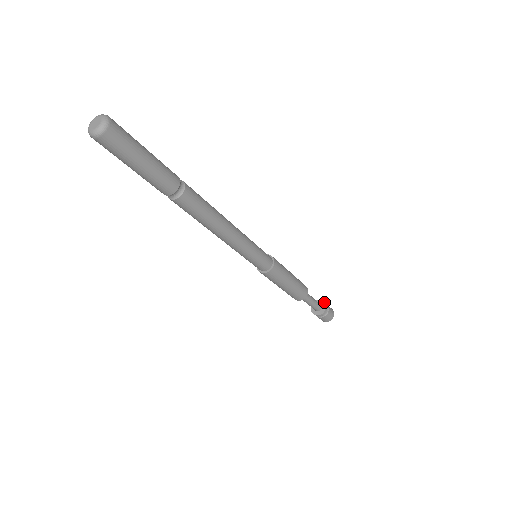
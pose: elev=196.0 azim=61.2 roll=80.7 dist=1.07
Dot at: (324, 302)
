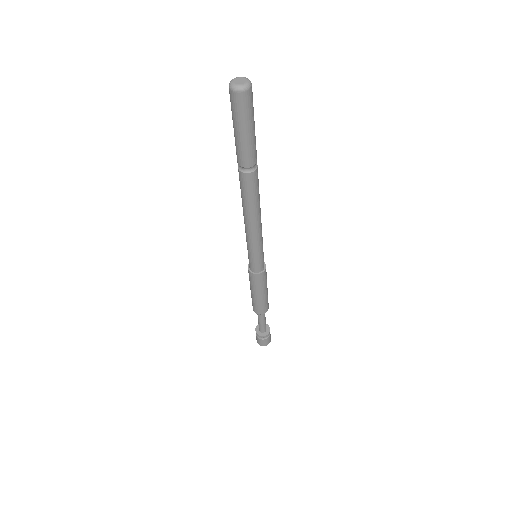
Dot at: occluded
